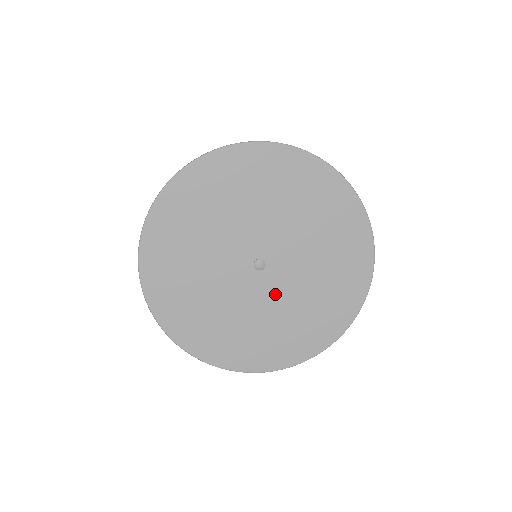
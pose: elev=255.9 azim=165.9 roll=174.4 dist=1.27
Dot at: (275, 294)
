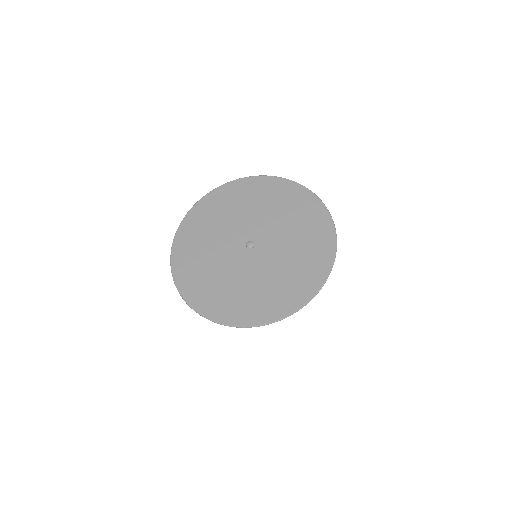
Dot at: (241, 267)
